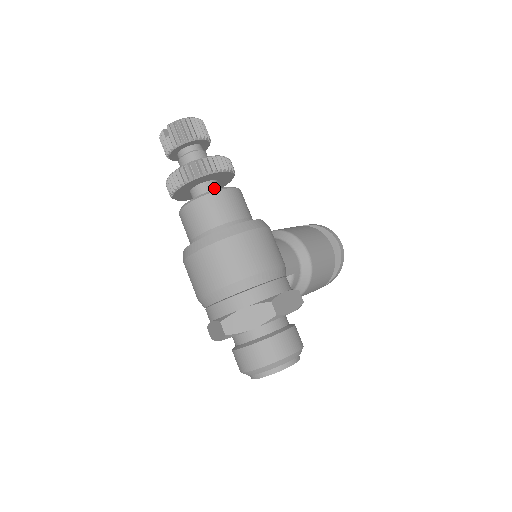
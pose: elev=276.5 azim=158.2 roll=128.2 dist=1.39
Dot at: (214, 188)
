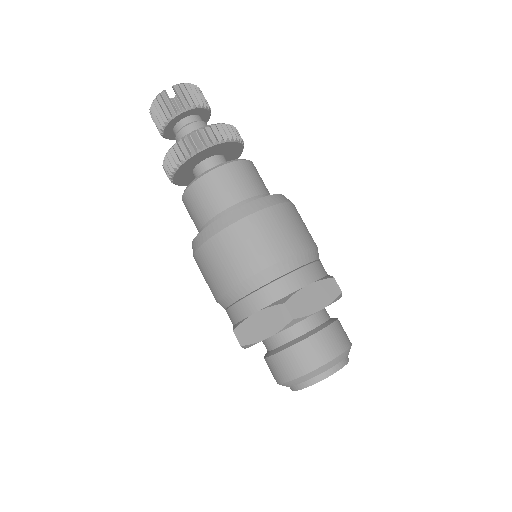
Dot at: occluded
